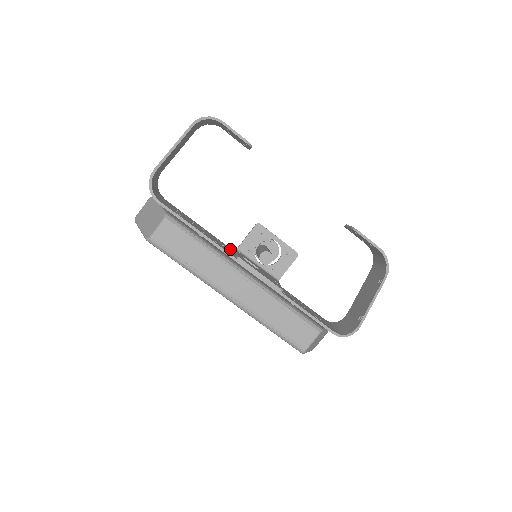
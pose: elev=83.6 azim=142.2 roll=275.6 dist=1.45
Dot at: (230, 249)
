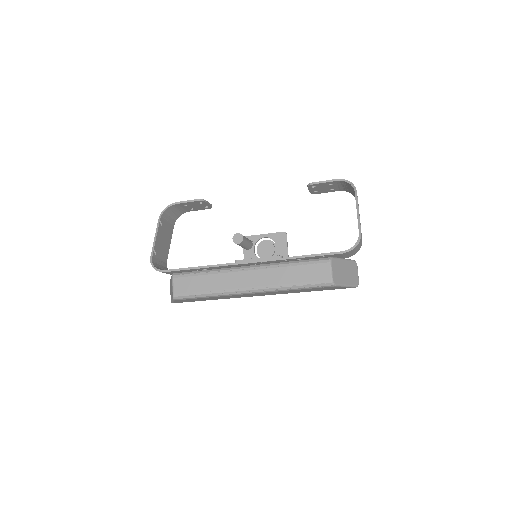
Dot at: occluded
